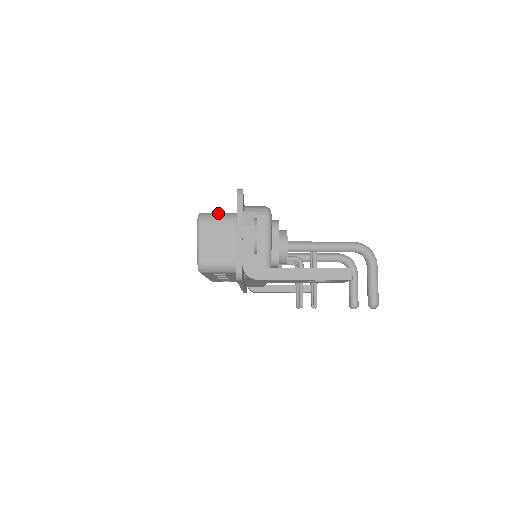
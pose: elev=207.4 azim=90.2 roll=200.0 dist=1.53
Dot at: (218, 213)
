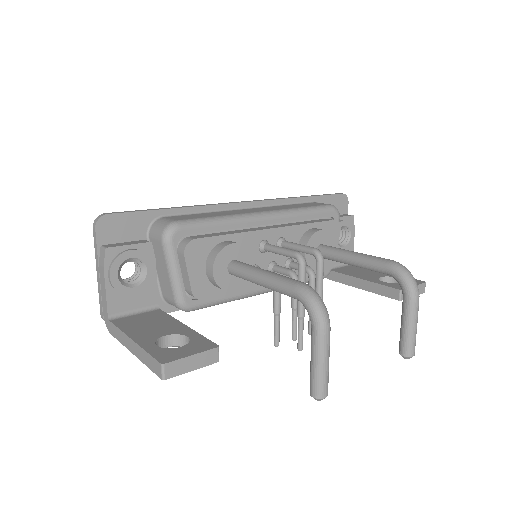
Dot at: occluded
